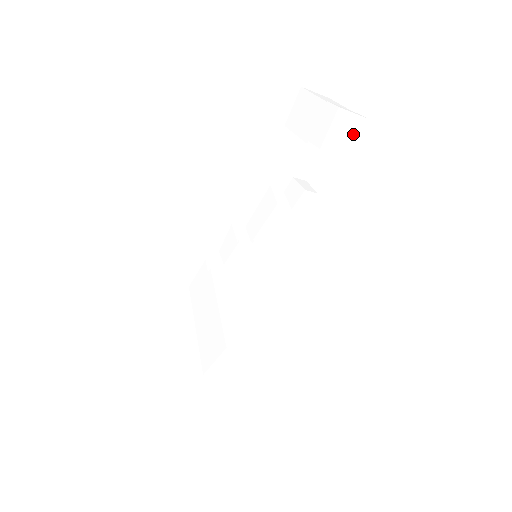
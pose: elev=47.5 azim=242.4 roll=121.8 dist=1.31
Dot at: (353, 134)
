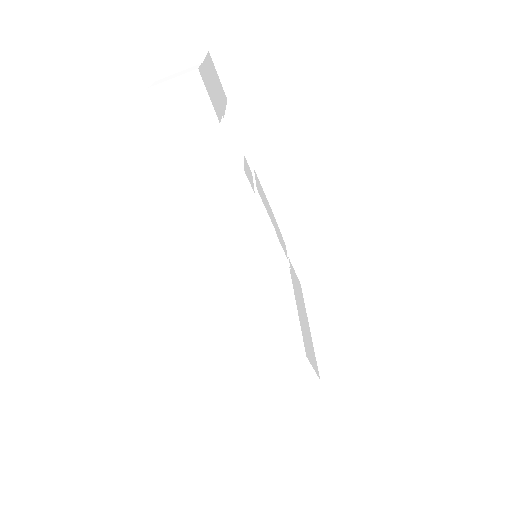
Dot at: (194, 98)
